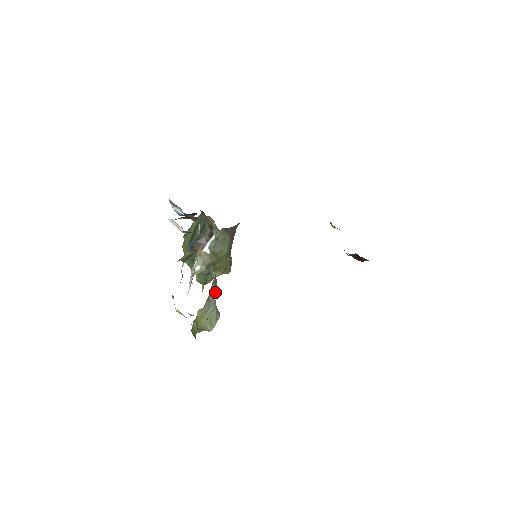
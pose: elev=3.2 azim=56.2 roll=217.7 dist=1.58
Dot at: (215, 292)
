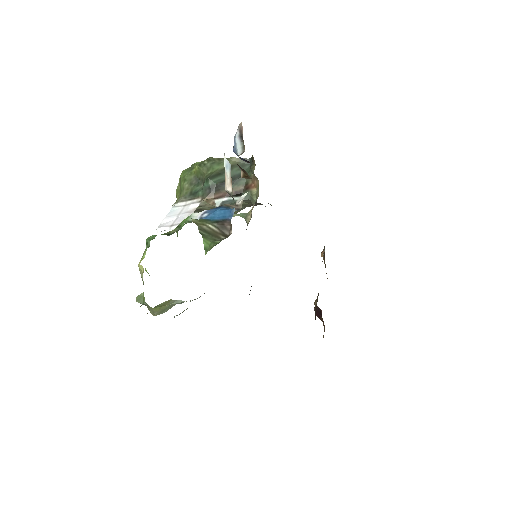
Dot at: occluded
